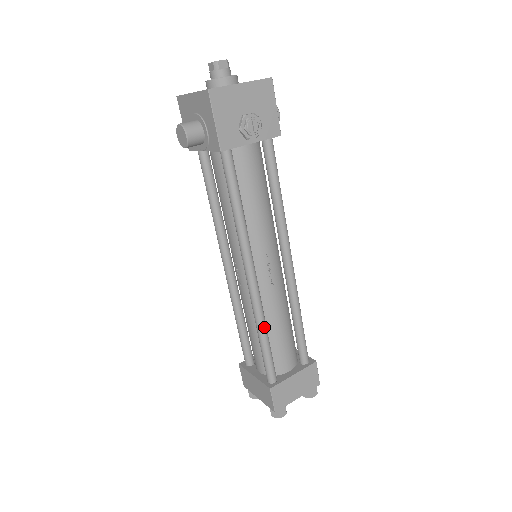
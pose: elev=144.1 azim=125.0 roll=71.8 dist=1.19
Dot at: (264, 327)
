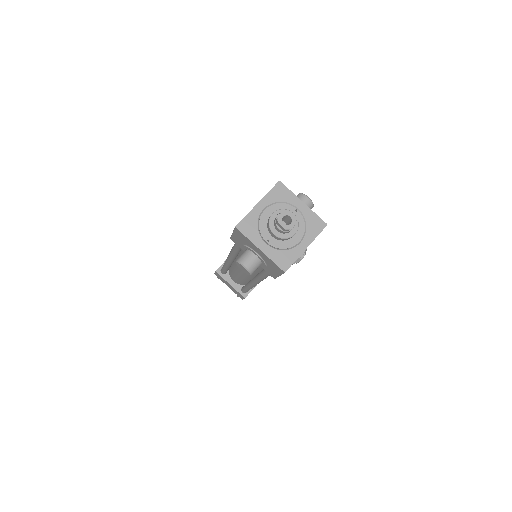
Dot at: occluded
